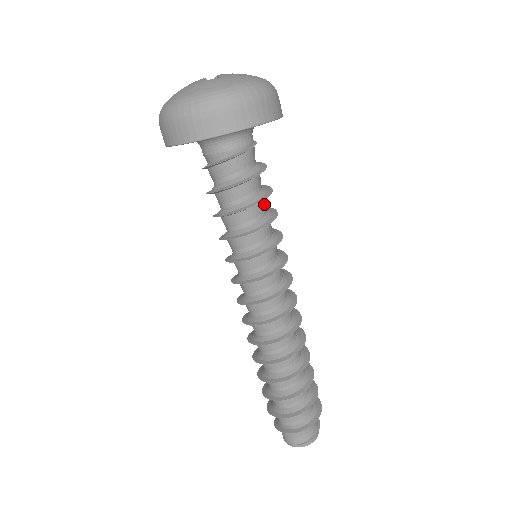
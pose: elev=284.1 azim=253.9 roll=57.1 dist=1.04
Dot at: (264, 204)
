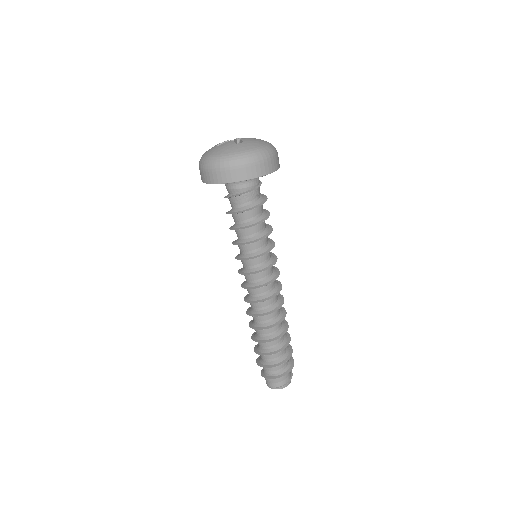
Dot at: occluded
